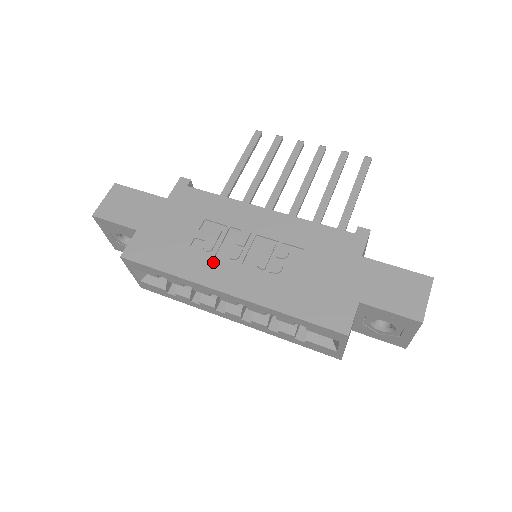
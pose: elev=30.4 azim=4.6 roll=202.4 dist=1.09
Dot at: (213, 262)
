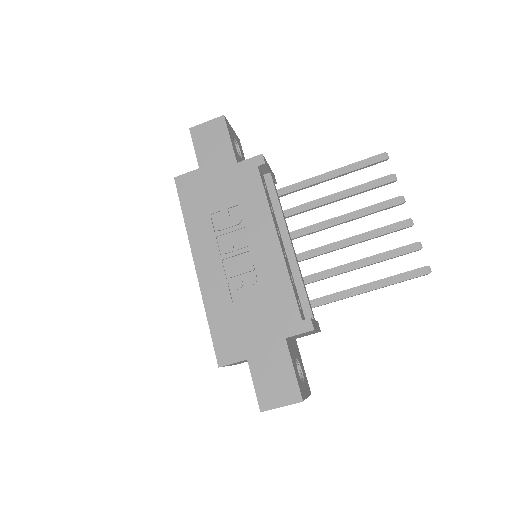
Dot at: (211, 240)
